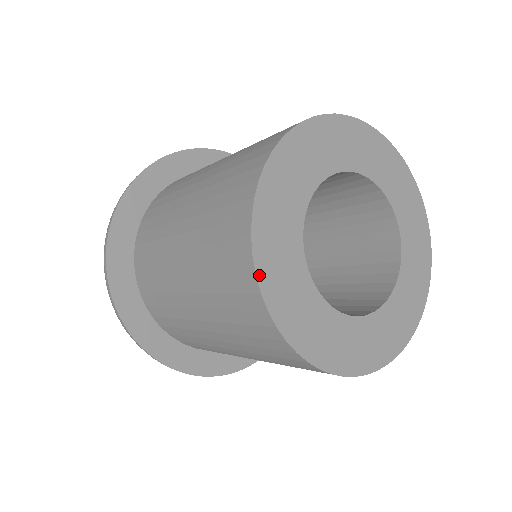
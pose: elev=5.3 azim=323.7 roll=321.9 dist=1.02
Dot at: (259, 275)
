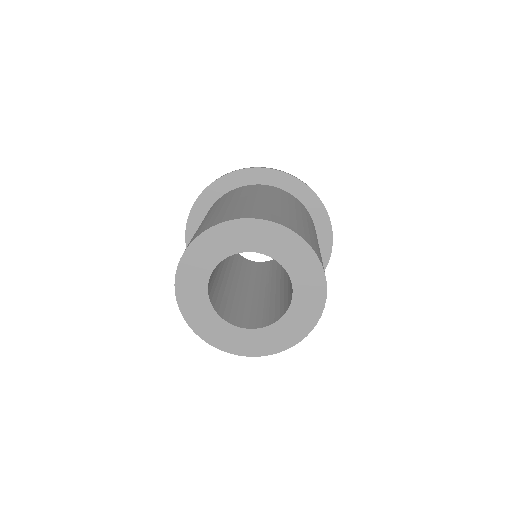
Dot at: (190, 325)
